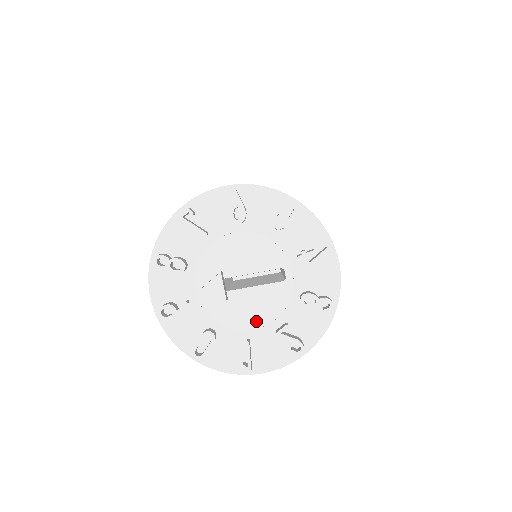
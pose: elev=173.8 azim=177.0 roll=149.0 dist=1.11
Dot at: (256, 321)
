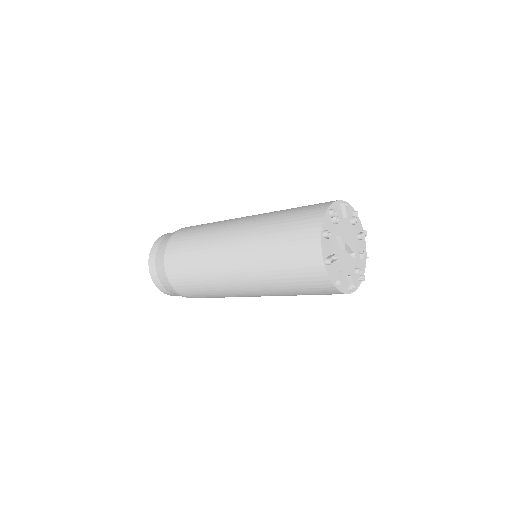
Dot at: (344, 266)
